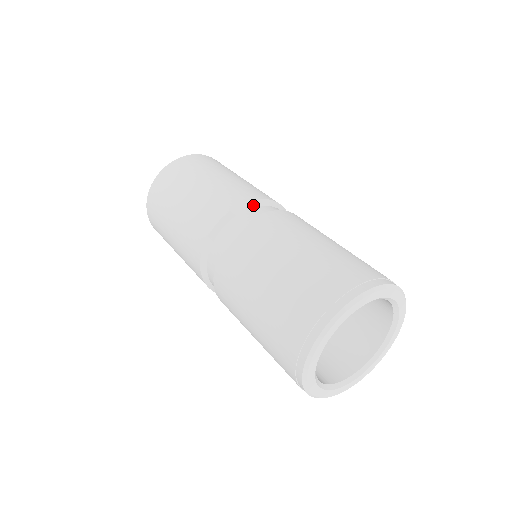
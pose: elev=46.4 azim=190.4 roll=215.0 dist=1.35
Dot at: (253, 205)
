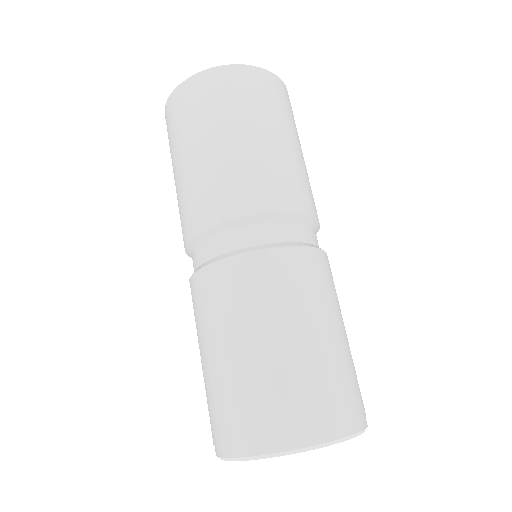
Dot at: (290, 219)
